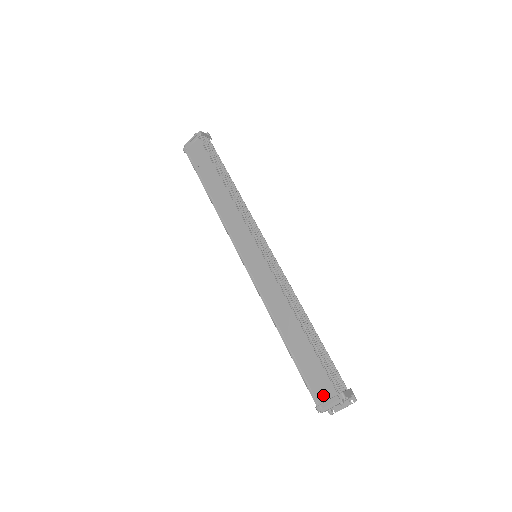
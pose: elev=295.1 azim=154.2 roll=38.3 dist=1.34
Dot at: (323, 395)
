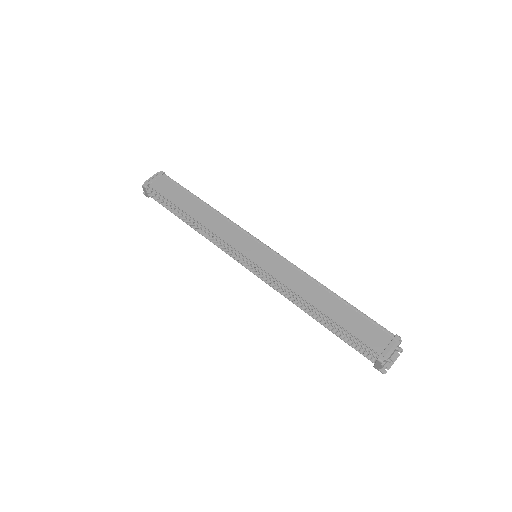
Dot at: (380, 345)
